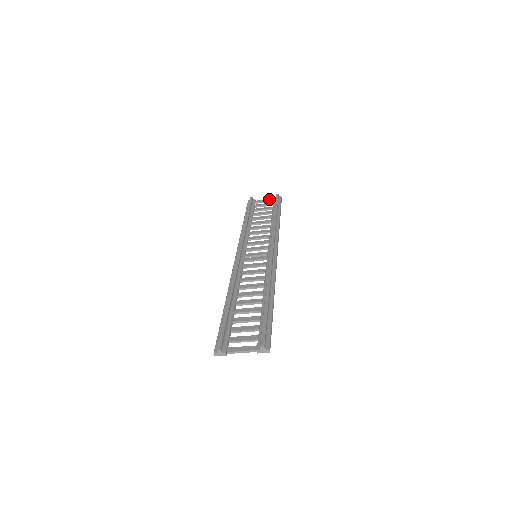
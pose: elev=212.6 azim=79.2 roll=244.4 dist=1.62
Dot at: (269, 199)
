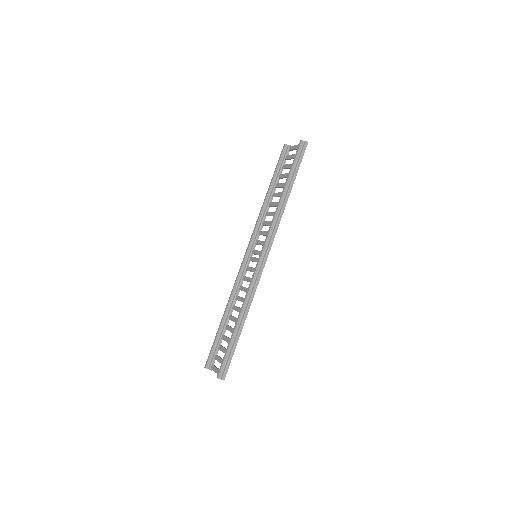
Dot at: (297, 145)
